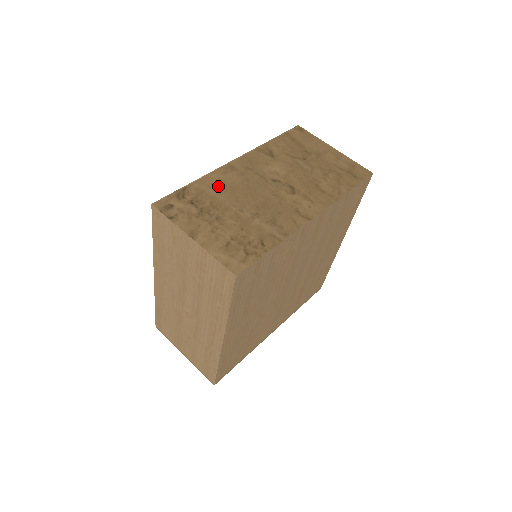
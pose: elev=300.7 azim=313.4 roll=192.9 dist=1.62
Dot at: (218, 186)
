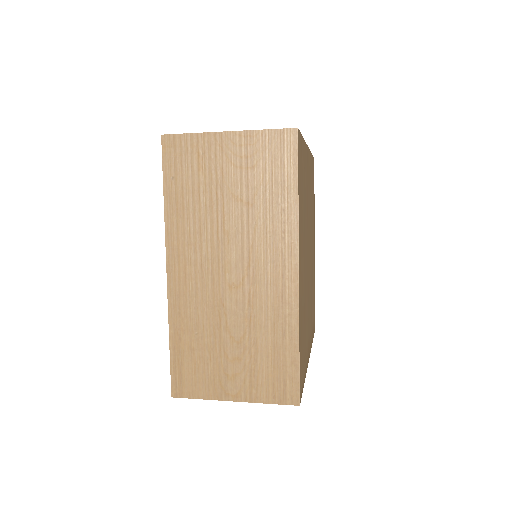
Dot at: occluded
